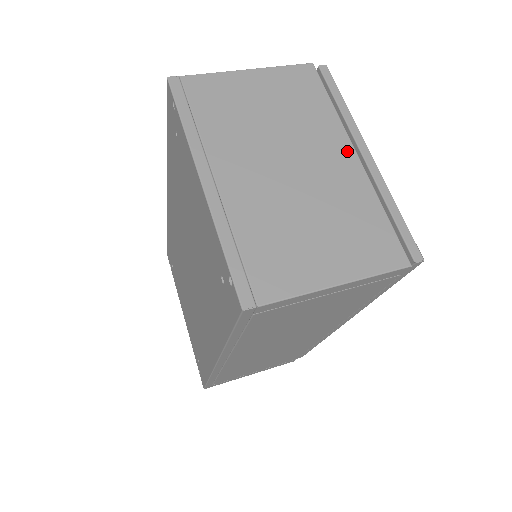
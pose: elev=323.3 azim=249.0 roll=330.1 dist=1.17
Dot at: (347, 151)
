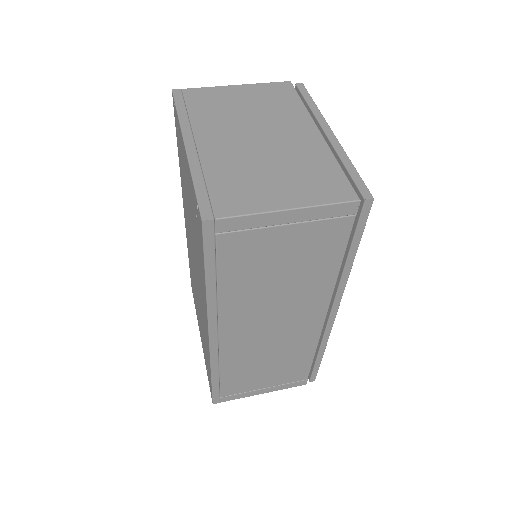
Dot at: (311, 130)
